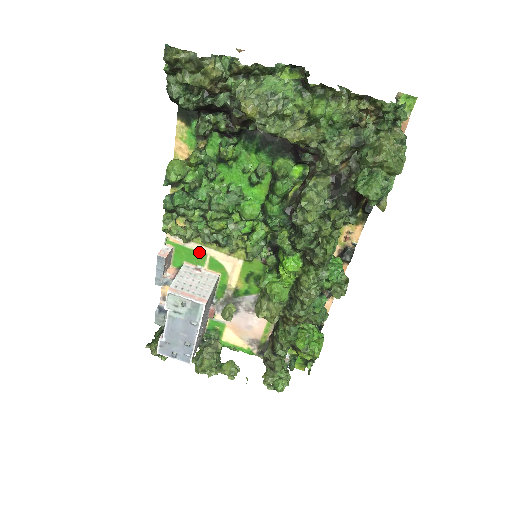
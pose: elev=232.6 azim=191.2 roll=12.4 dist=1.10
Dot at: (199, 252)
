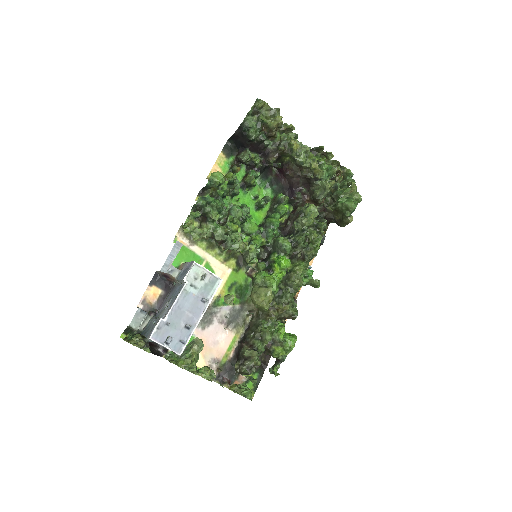
Dot at: (198, 256)
